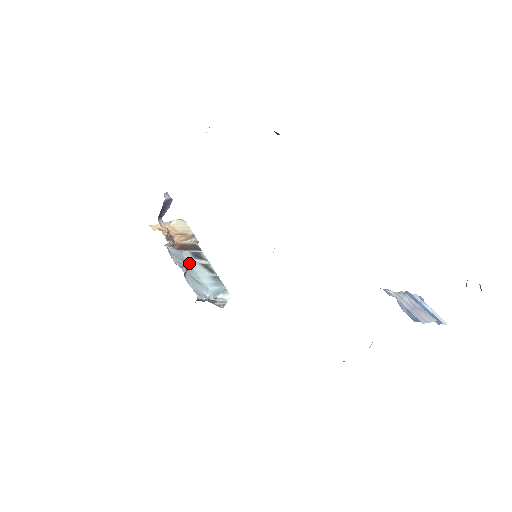
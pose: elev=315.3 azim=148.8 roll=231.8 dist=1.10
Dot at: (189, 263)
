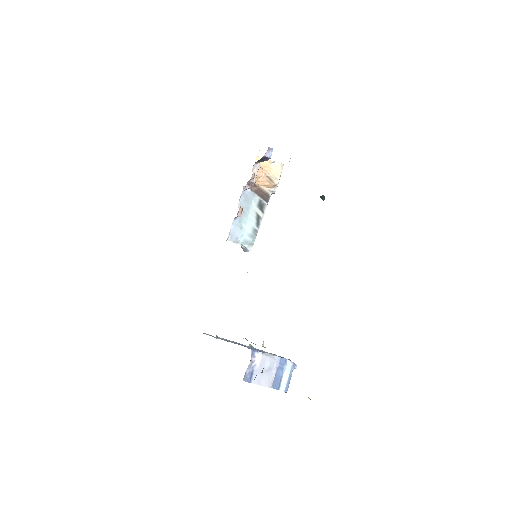
Dot at: (250, 208)
